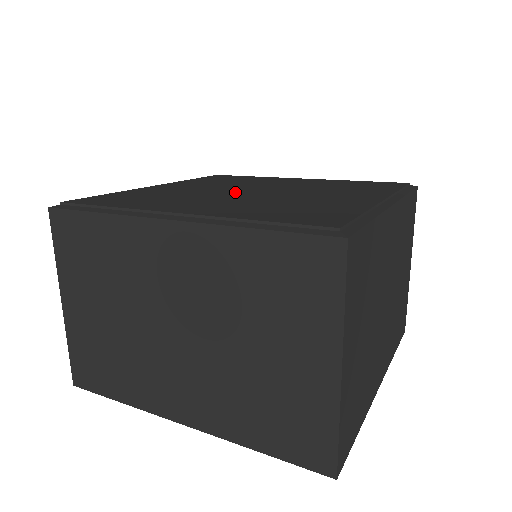
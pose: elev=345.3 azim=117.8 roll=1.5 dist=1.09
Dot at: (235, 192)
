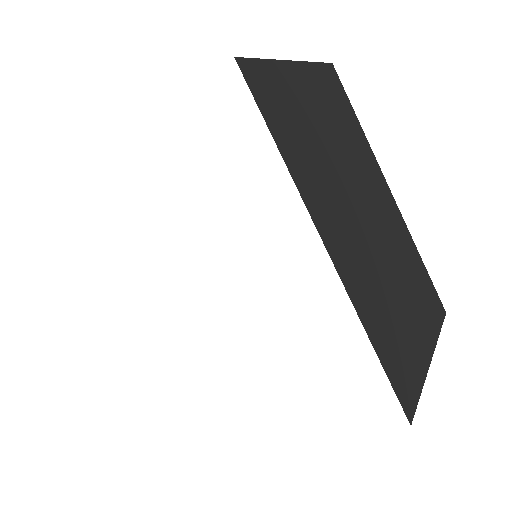
Dot at: occluded
